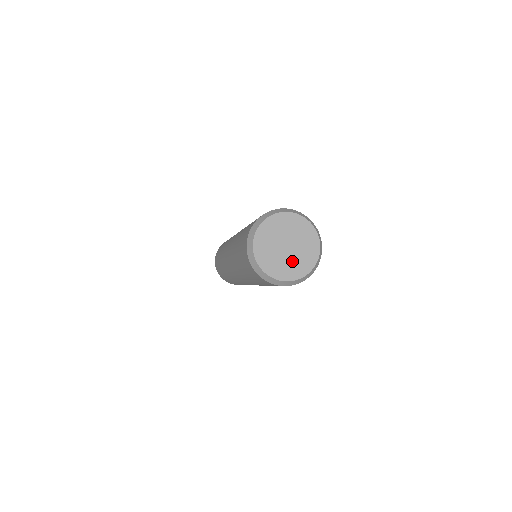
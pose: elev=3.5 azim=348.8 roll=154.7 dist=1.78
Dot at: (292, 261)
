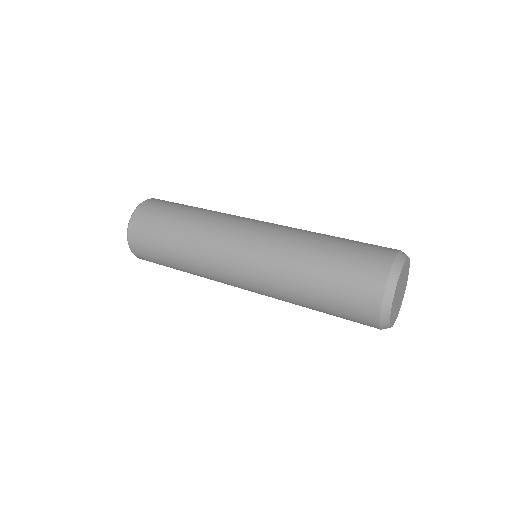
Dot at: (396, 308)
